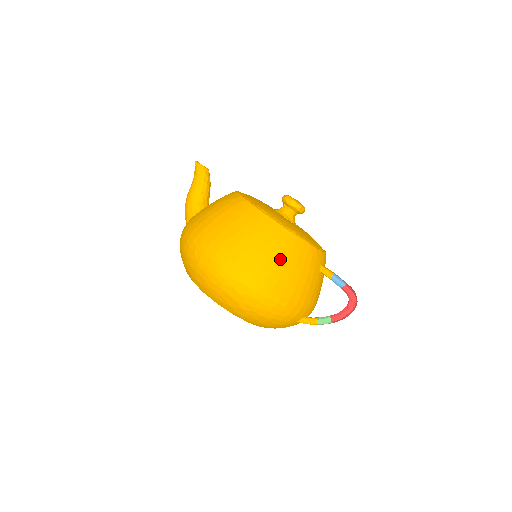
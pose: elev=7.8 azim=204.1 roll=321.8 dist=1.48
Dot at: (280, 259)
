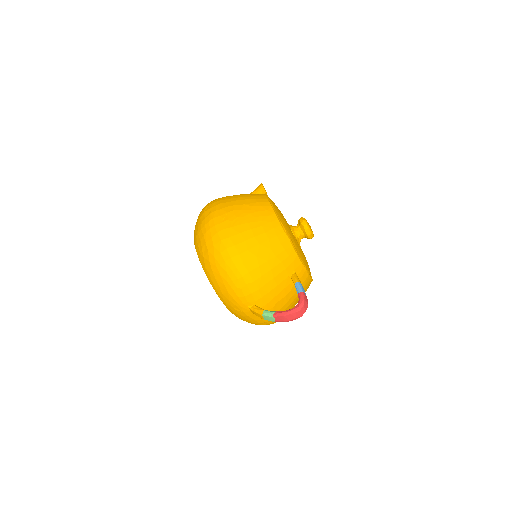
Dot at: (259, 236)
